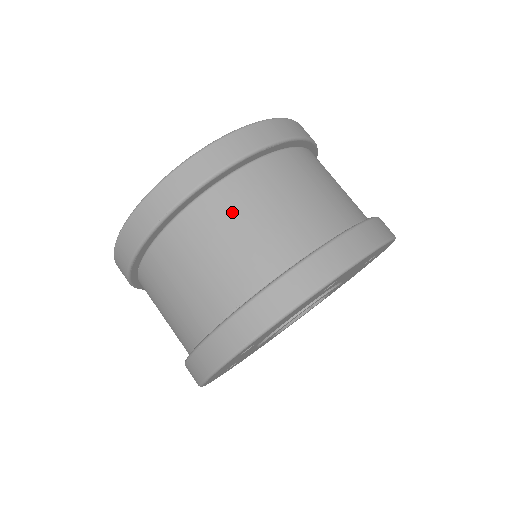
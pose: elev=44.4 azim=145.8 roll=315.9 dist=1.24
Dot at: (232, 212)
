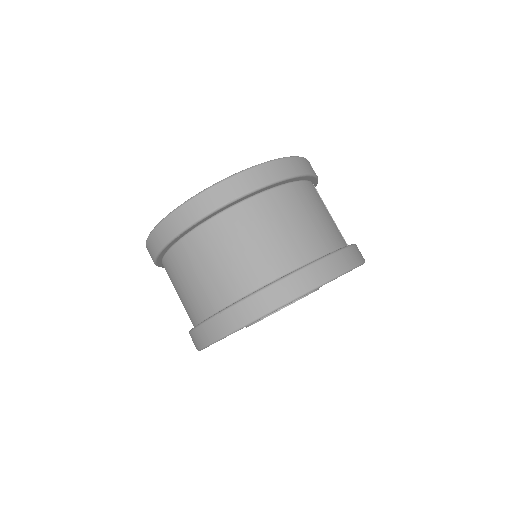
Dot at: (173, 277)
